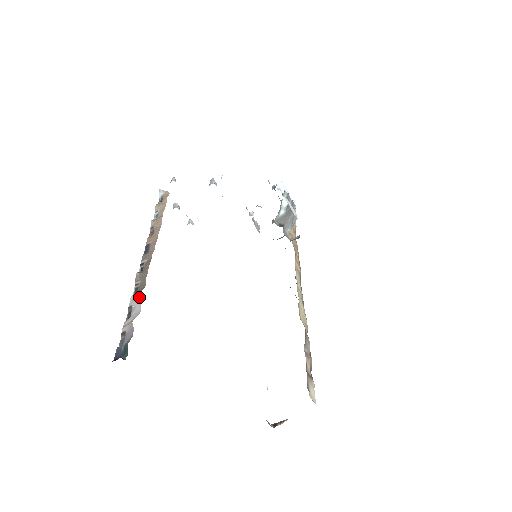
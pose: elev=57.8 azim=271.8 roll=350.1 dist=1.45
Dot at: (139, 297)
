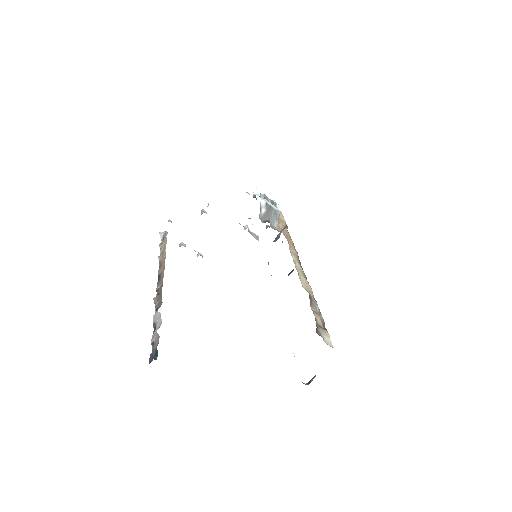
Dot at: (159, 313)
